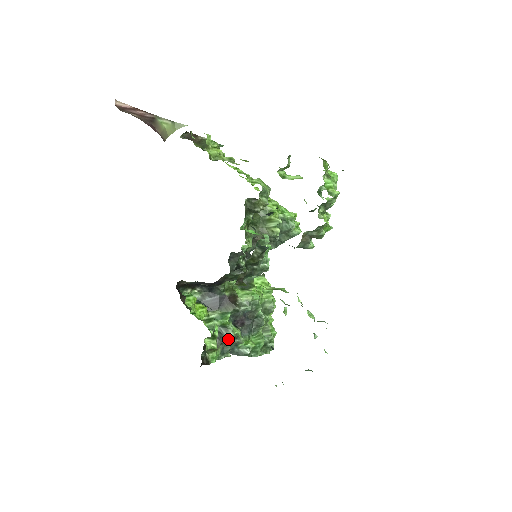
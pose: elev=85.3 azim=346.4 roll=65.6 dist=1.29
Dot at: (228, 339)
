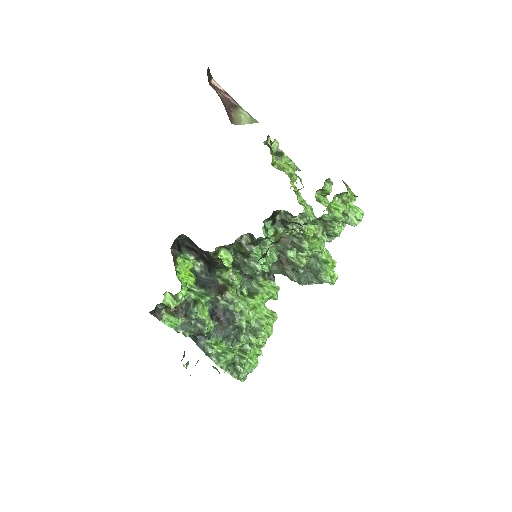
Dot at: (191, 314)
